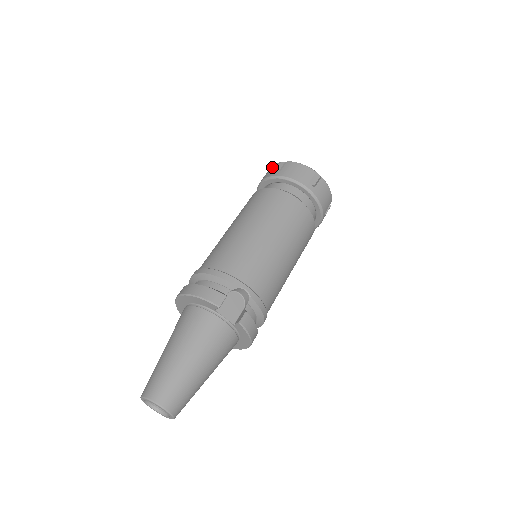
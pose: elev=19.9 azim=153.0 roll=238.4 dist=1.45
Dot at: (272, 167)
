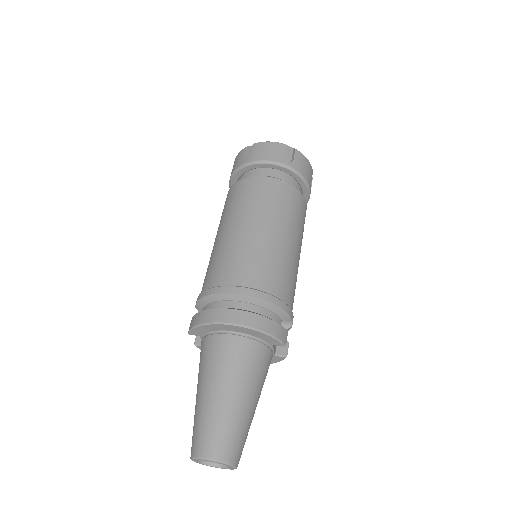
Dot at: (276, 146)
